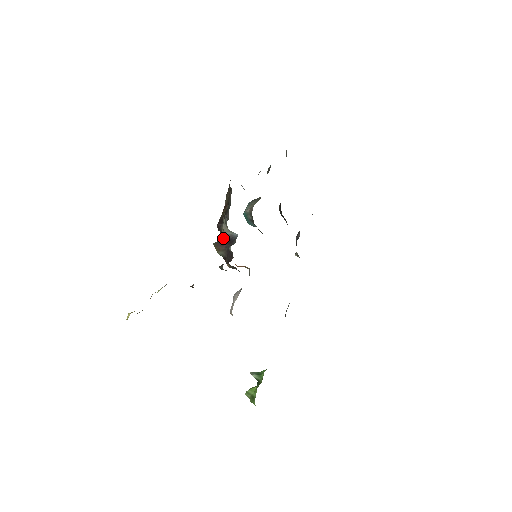
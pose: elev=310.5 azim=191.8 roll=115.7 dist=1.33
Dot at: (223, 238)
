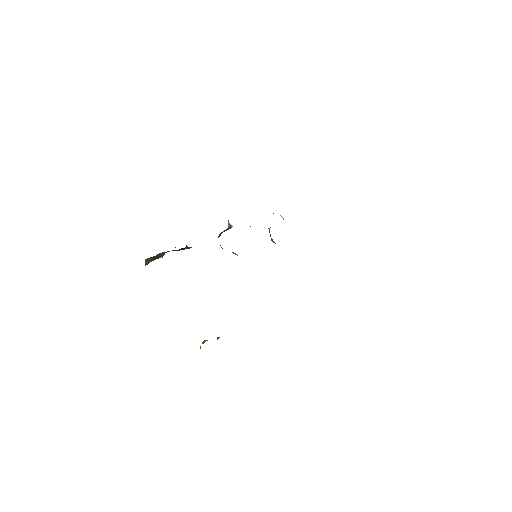
Dot at: (227, 229)
